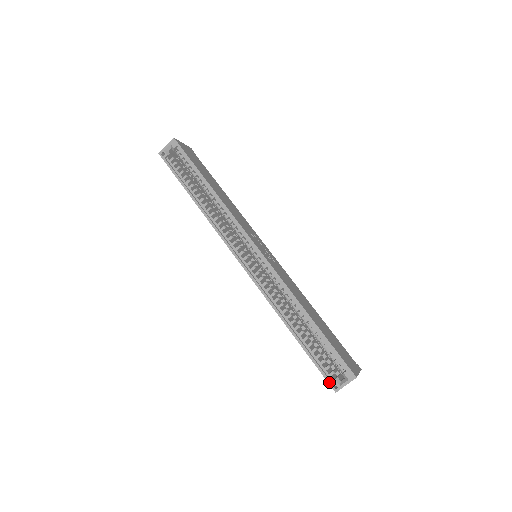
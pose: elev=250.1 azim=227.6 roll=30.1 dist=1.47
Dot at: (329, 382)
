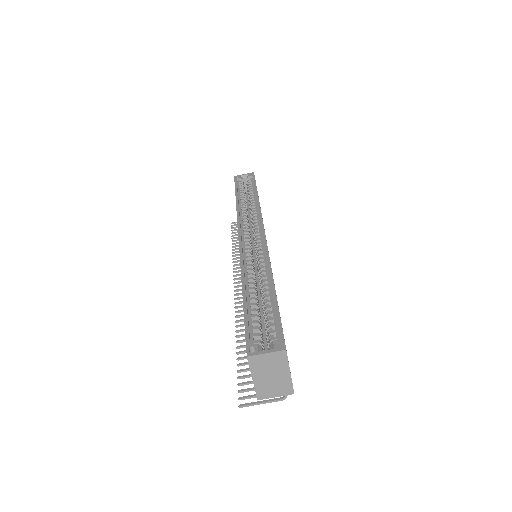
Dot at: (248, 344)
